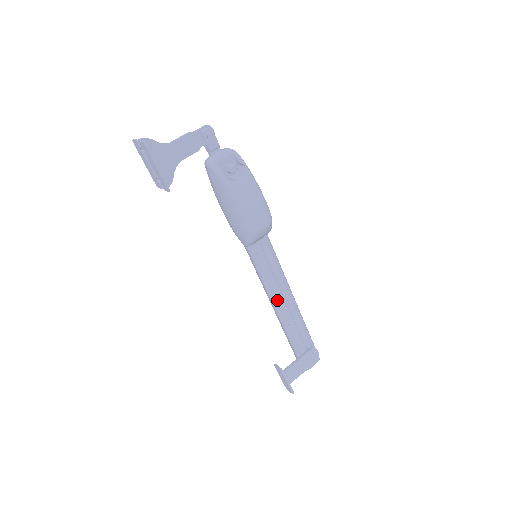
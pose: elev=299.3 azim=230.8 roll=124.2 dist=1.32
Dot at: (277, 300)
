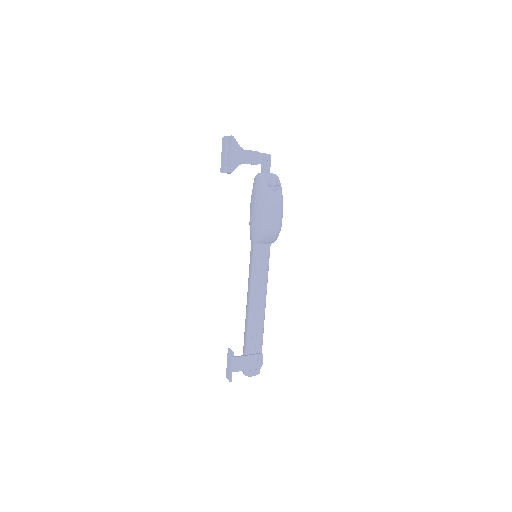
Dot at: (254, 298)
